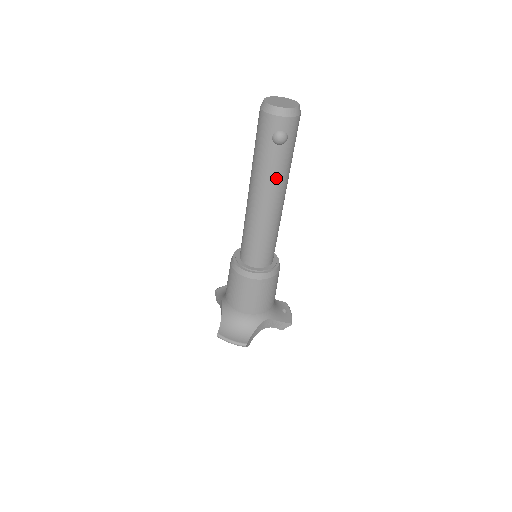
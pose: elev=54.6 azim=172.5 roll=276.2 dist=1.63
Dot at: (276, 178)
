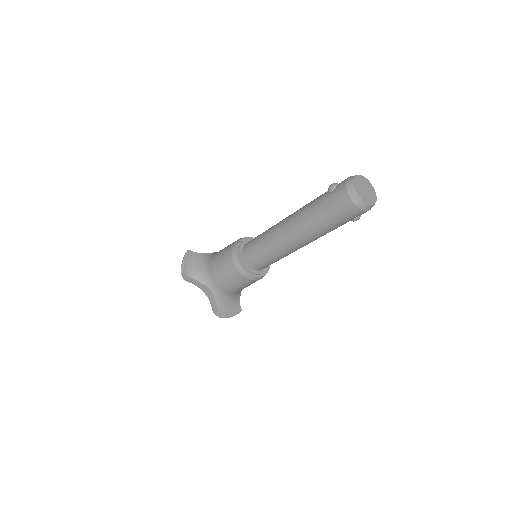
Dot at: occluded
